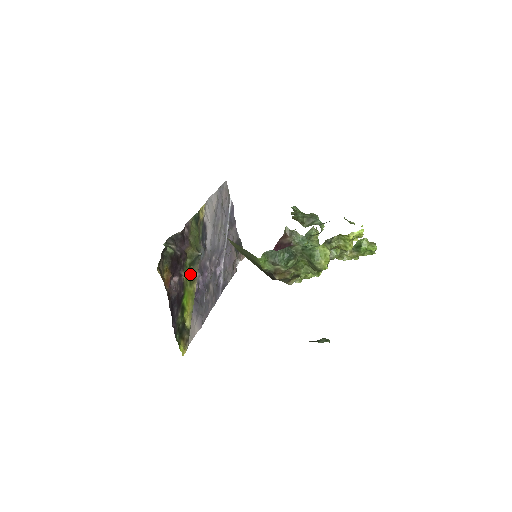
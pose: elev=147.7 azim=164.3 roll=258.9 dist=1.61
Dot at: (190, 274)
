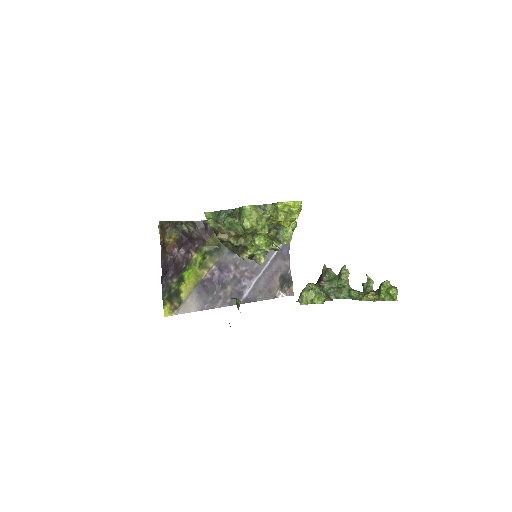
Dot at: (203, 260)
